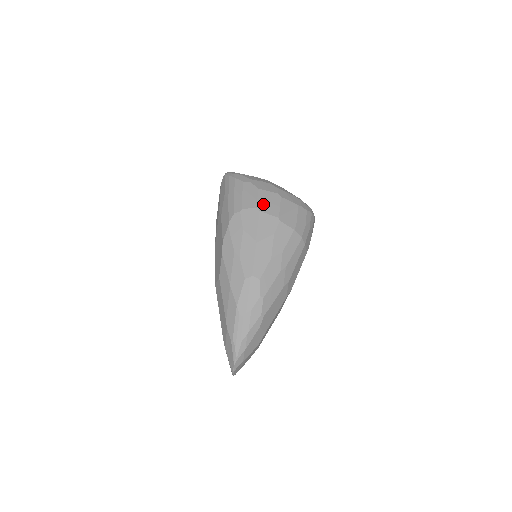
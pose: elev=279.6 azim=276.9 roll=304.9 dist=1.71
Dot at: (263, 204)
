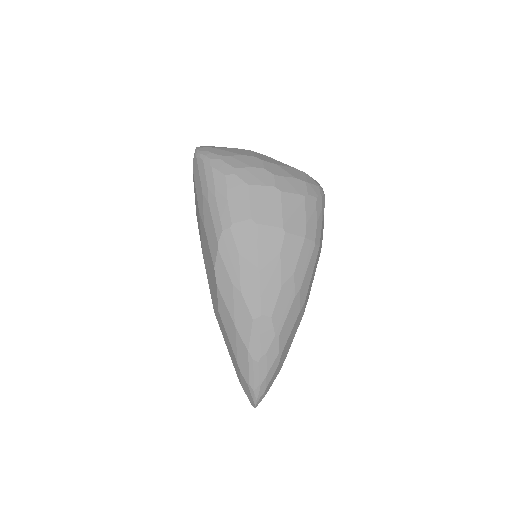
Dot at: (259, 211)
